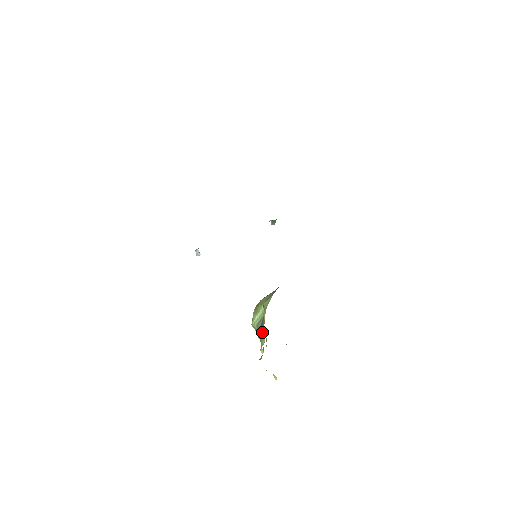
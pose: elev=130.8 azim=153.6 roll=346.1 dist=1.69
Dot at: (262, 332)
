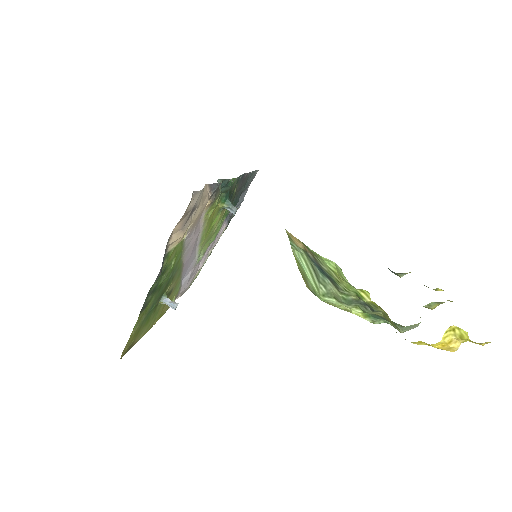
Dot at: (324, 267)
